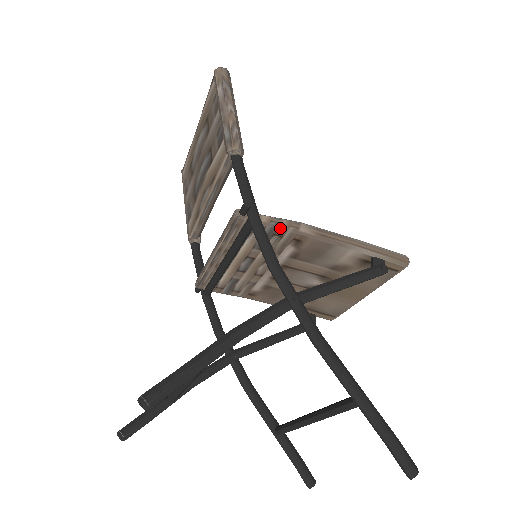
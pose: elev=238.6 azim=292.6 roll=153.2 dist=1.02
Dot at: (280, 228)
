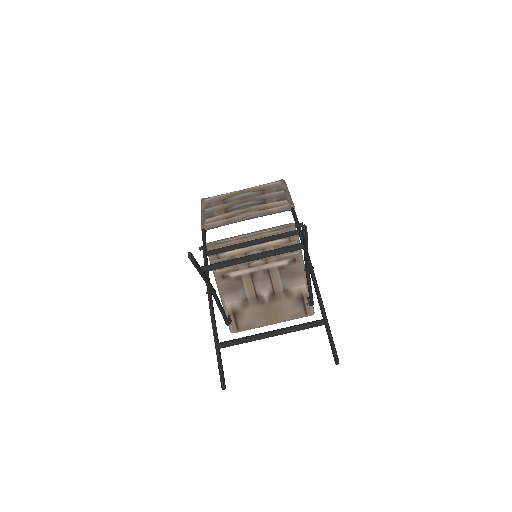
Dot at: occluded
